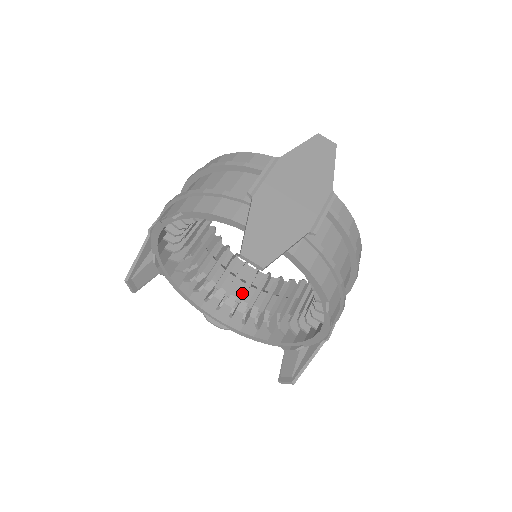
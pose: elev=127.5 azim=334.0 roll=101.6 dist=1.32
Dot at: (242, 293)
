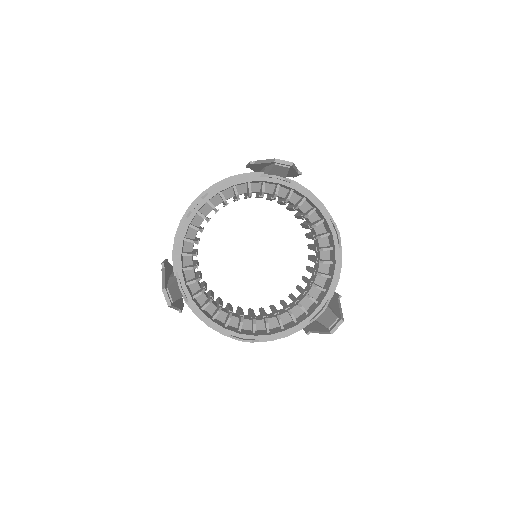
Dot at: (252, 314)
